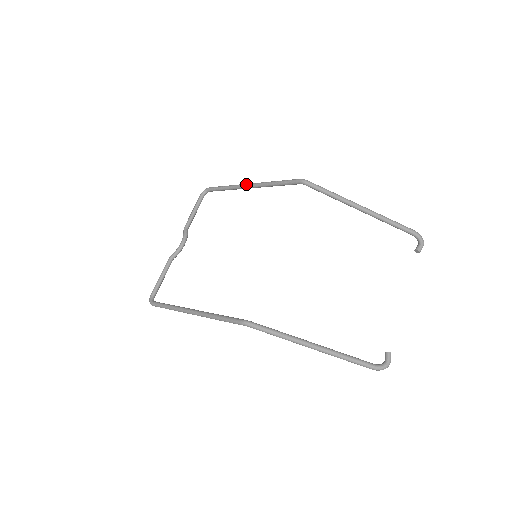
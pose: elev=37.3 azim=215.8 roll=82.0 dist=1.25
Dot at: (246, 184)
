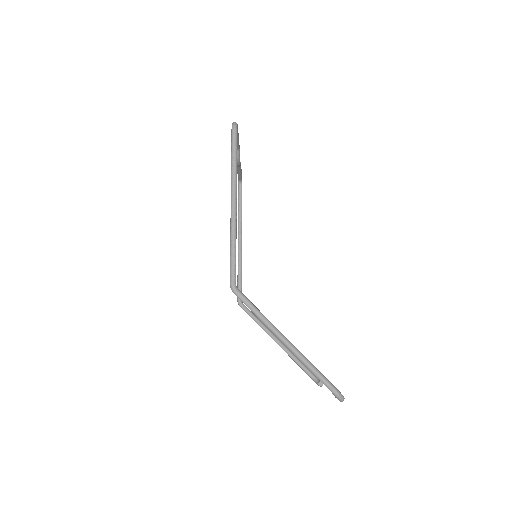
Dot at: occluded
